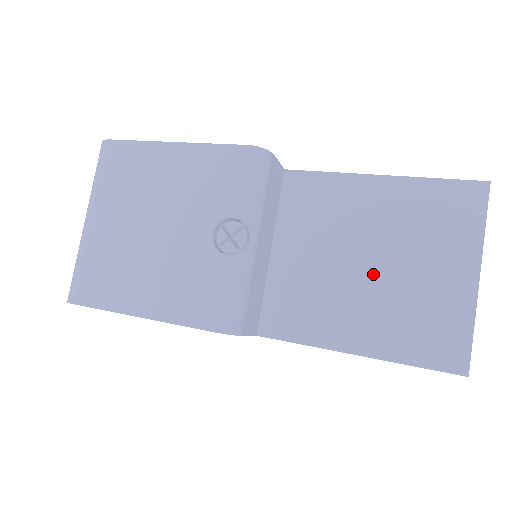
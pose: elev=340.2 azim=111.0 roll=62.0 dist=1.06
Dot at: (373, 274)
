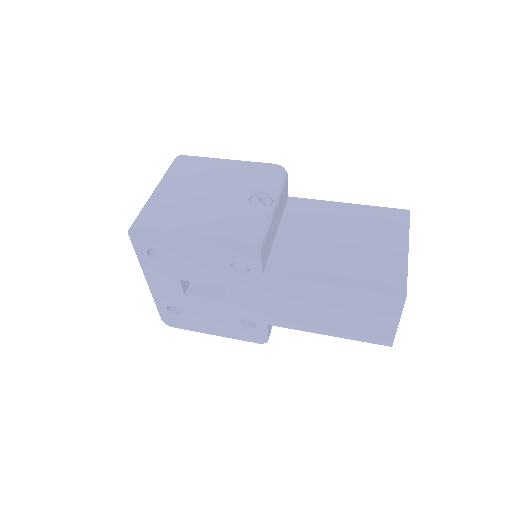
Dot at: (344, 246)
